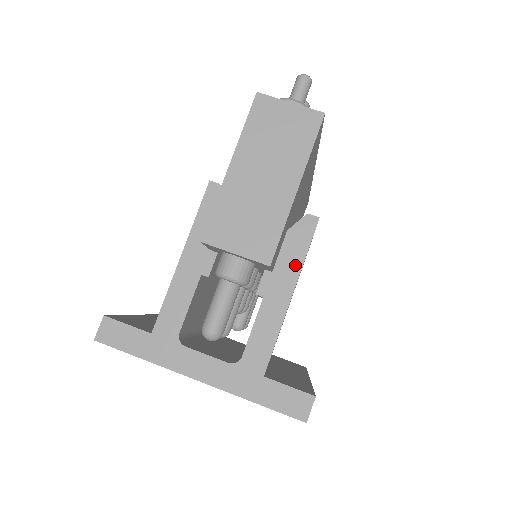
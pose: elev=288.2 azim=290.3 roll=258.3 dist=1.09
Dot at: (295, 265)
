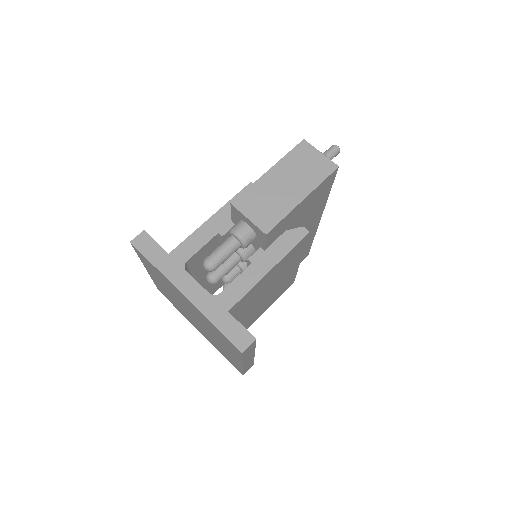
Dot at: (281, 253)
